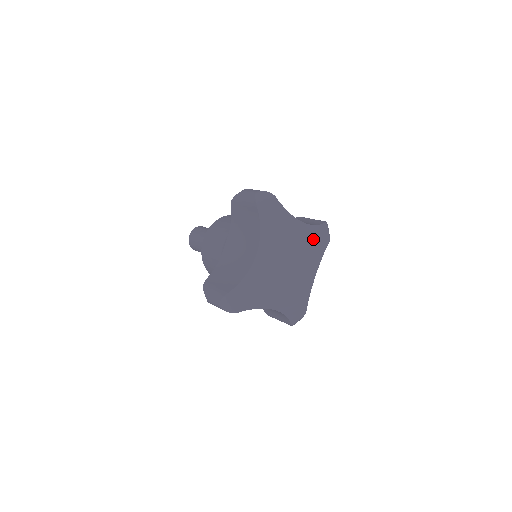
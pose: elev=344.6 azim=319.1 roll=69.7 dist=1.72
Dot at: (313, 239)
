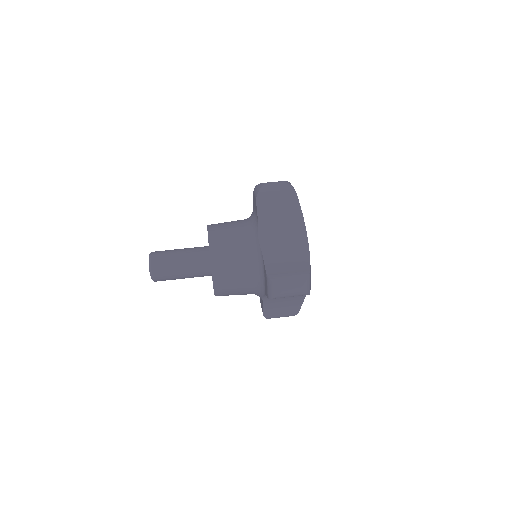
Dot at: occluded
